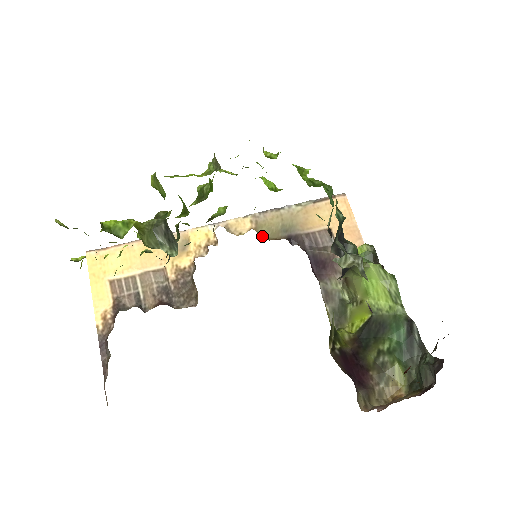
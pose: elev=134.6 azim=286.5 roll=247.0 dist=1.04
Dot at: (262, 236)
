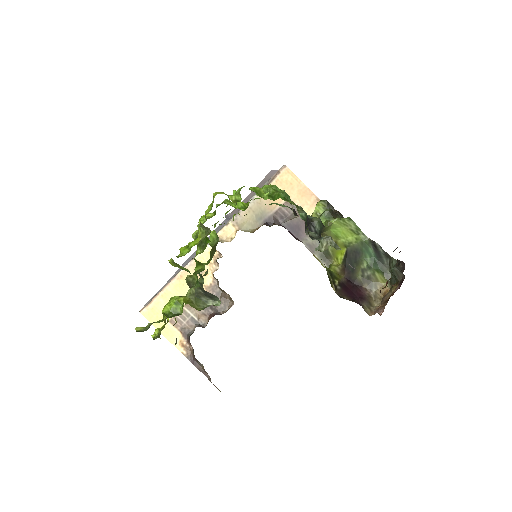
Dot at: occluded
